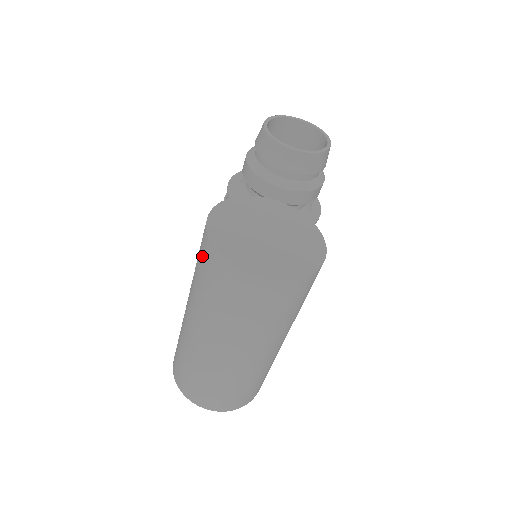
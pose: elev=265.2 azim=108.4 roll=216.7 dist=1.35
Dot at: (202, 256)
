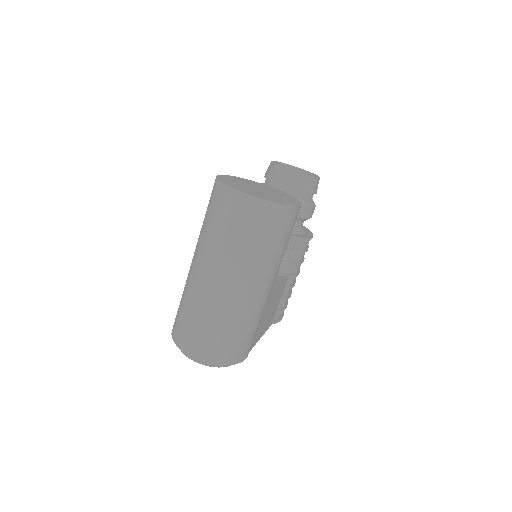
Dot at: (210, 197)
